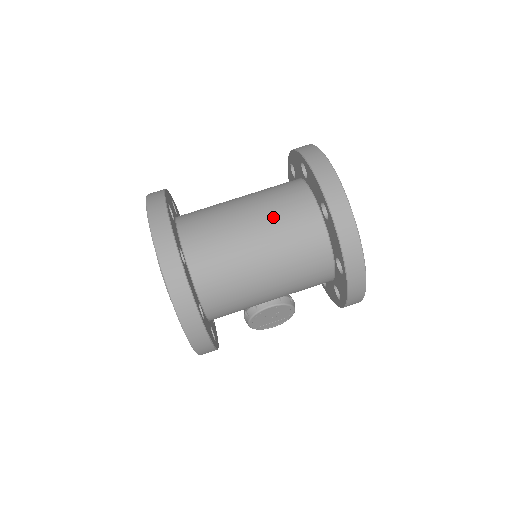
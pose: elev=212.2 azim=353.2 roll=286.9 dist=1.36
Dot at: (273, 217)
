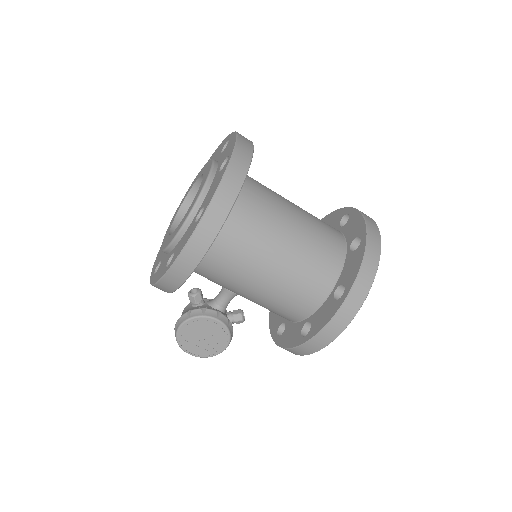
Dot at: (312, 221)
